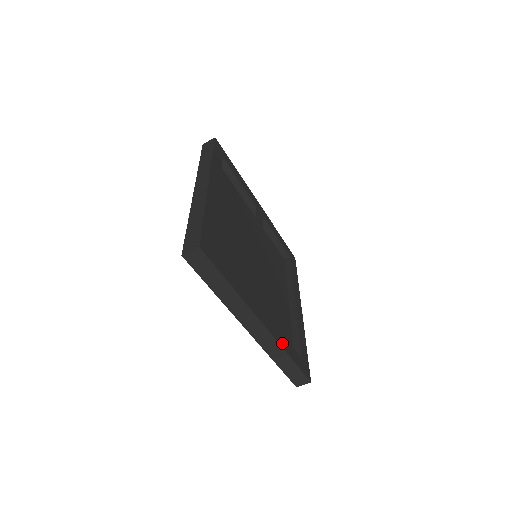
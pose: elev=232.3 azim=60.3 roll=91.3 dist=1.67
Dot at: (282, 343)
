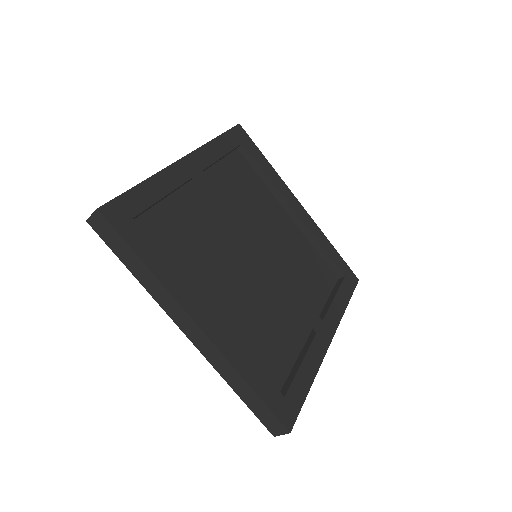
Dot at: (339, 311)
